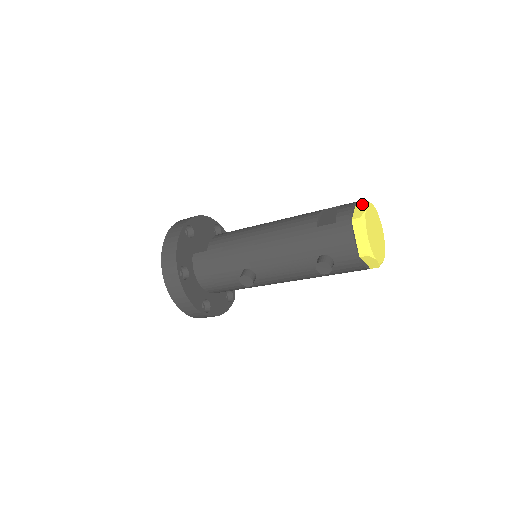
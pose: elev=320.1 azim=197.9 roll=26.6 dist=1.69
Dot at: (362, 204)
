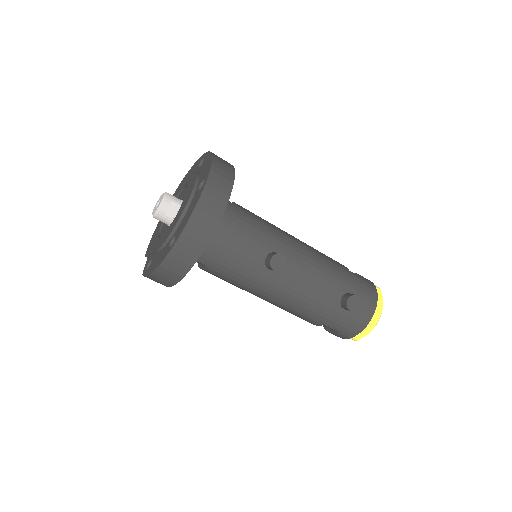
Dot at: occluded
